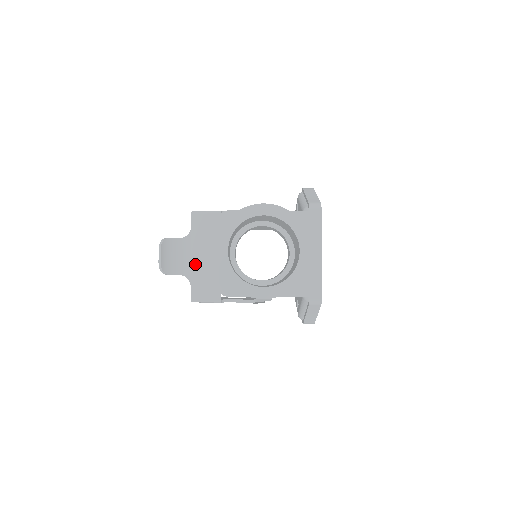
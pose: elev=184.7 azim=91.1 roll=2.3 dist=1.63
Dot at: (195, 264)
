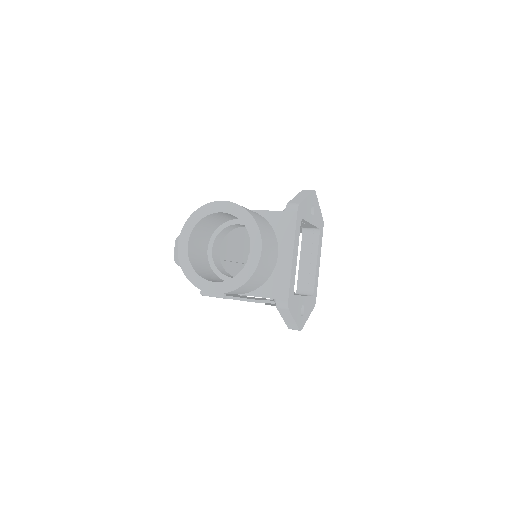
Dot at: occluded
